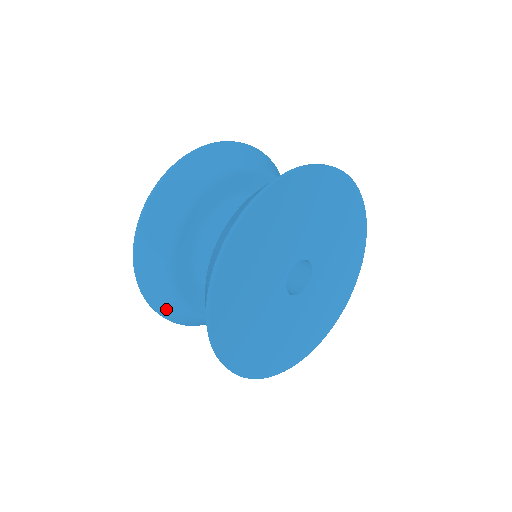
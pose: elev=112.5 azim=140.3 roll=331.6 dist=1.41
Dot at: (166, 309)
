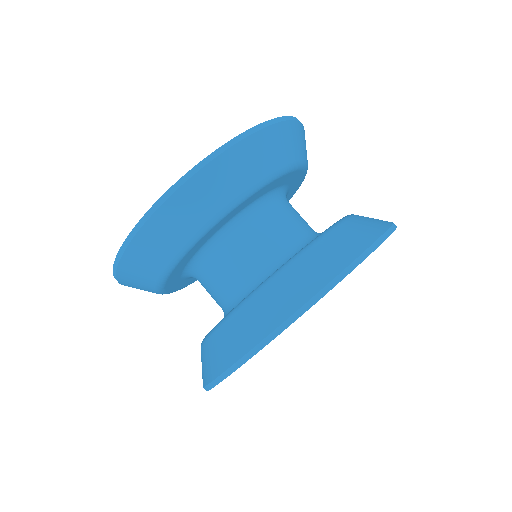
Dot at: occluded
